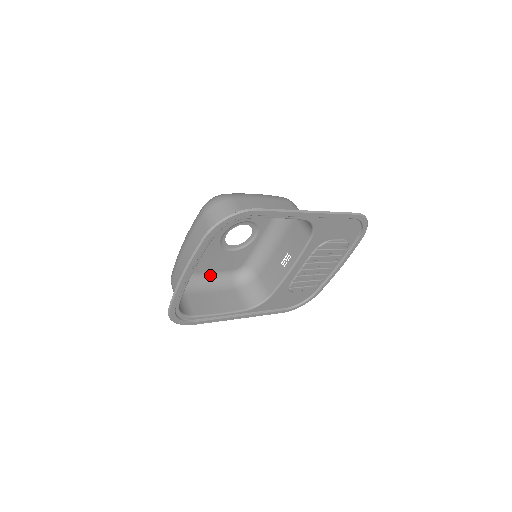
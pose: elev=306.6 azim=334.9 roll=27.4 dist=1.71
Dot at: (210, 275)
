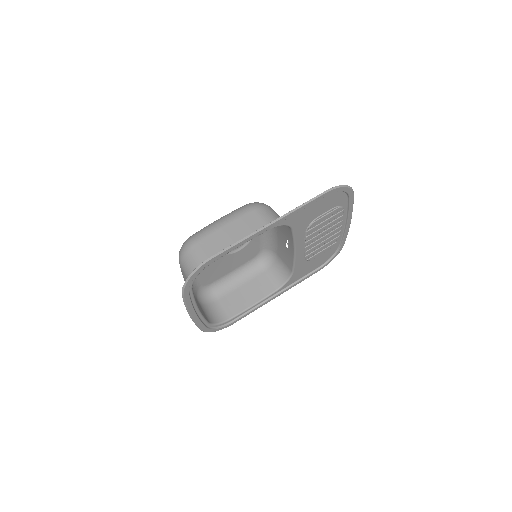
Dot at: (234, 272)
